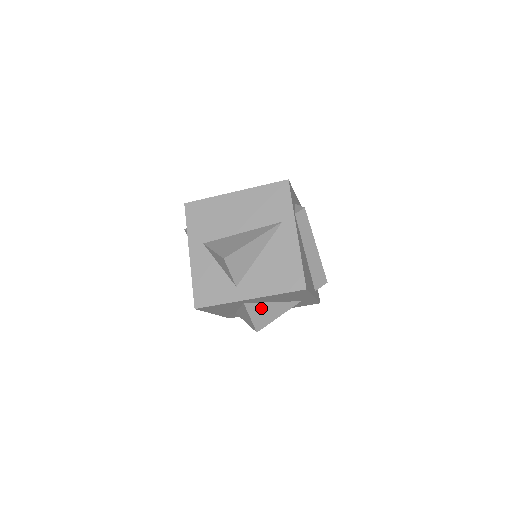
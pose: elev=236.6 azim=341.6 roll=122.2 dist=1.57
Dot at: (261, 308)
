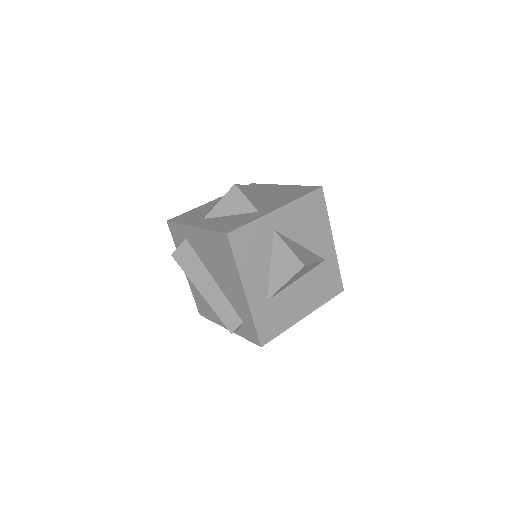
Dot at: (293, 244)
